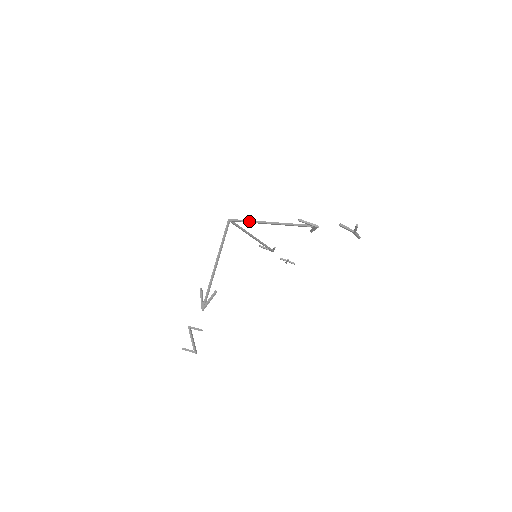
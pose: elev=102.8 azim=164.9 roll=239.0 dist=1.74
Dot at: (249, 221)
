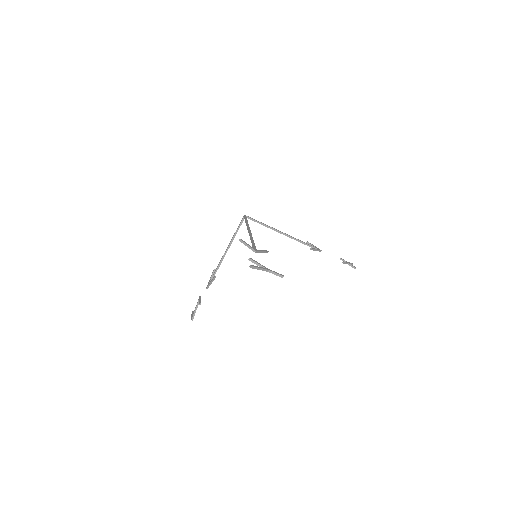
Dot at: (246, 223)
